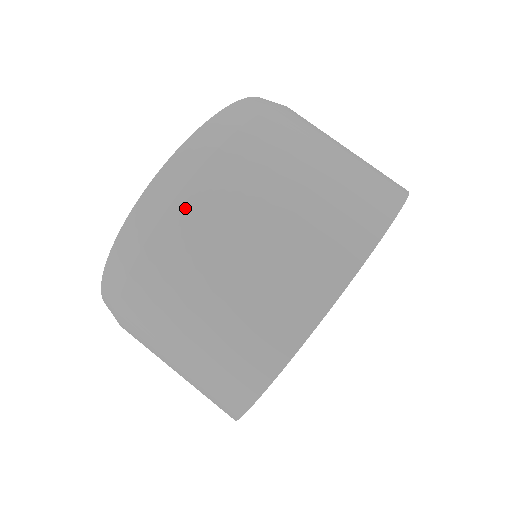
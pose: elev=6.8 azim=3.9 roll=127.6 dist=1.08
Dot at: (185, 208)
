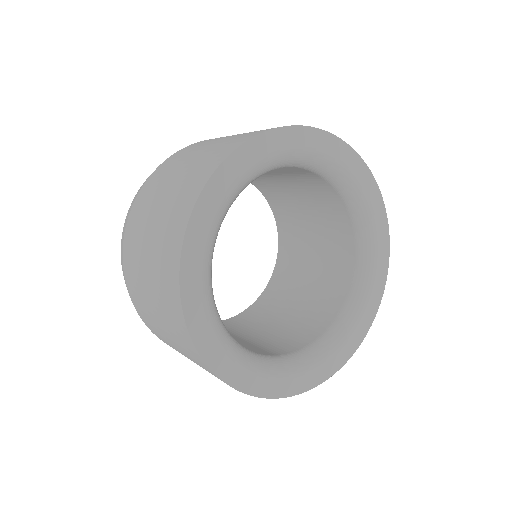
Dot at: (128, 277)
